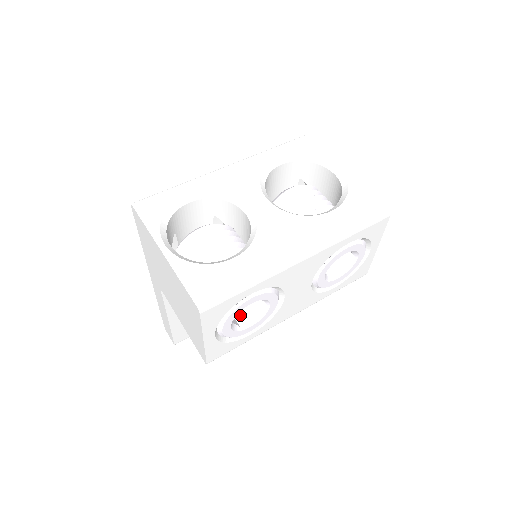
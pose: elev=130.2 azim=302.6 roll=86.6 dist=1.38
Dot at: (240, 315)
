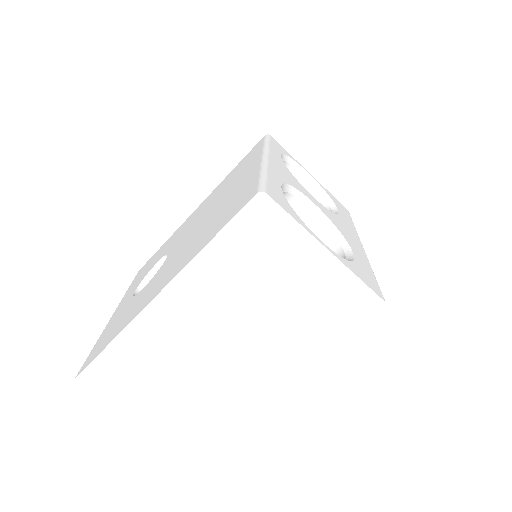
Dot at: occluded
